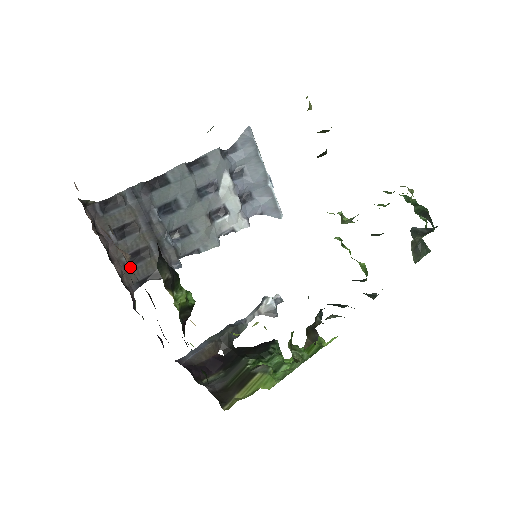
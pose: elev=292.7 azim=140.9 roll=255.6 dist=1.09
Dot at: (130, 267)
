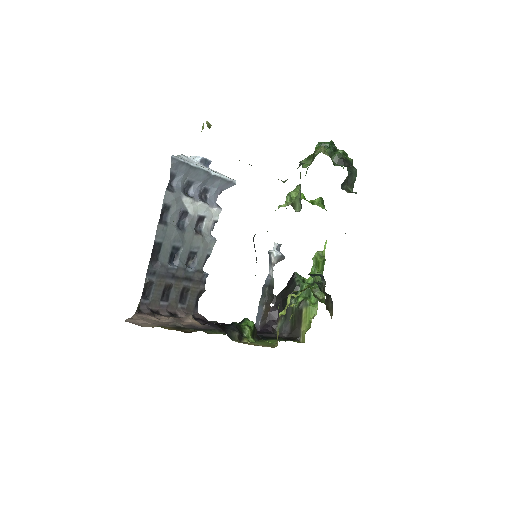
Dot at: (185, 305)
